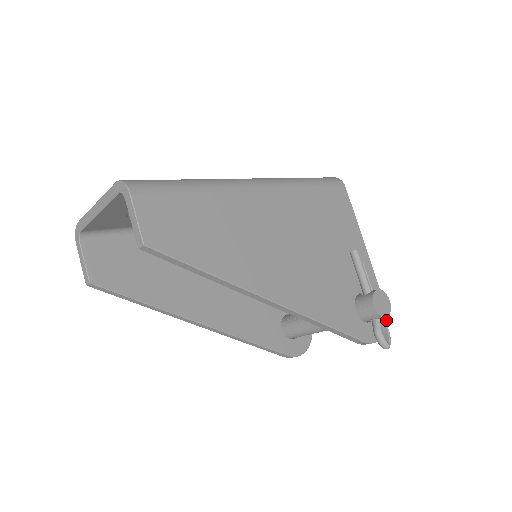
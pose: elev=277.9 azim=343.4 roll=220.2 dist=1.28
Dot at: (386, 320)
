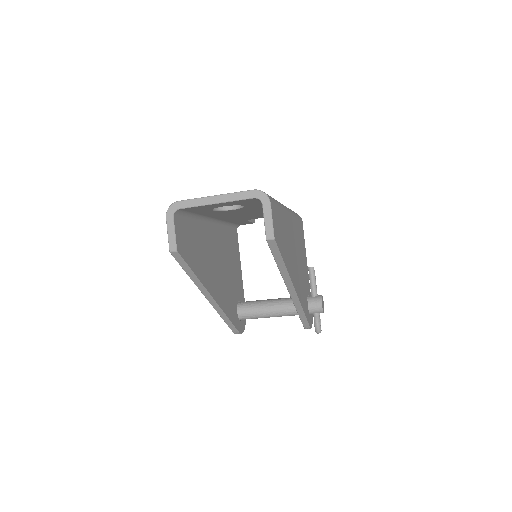
Dot at: (312, 315)
